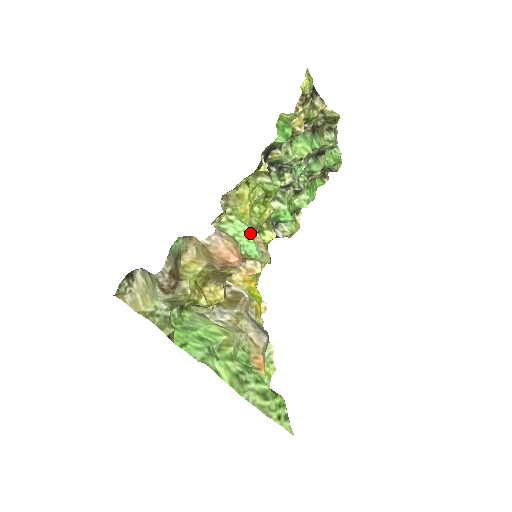
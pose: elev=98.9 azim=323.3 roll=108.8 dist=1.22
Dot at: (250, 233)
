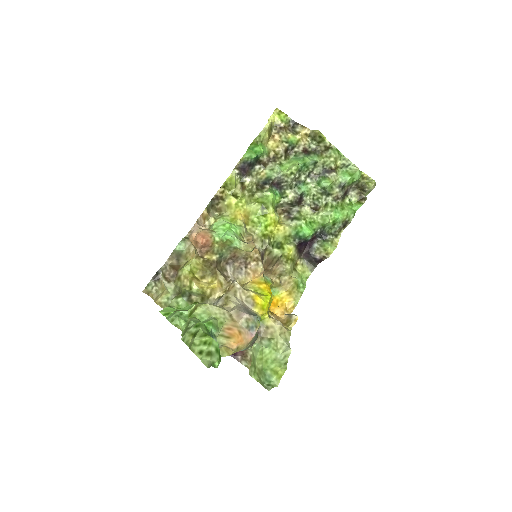
Dot at: (227, 225)
